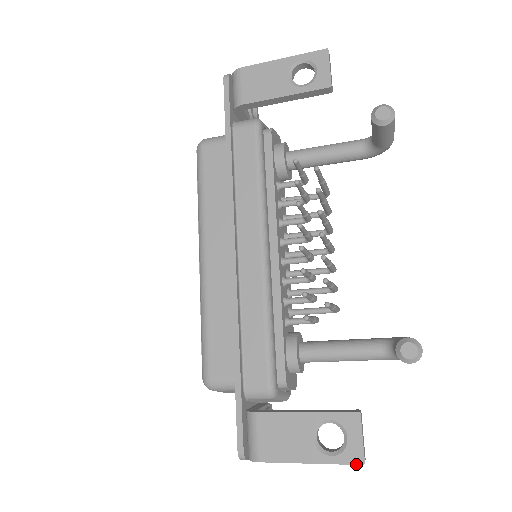
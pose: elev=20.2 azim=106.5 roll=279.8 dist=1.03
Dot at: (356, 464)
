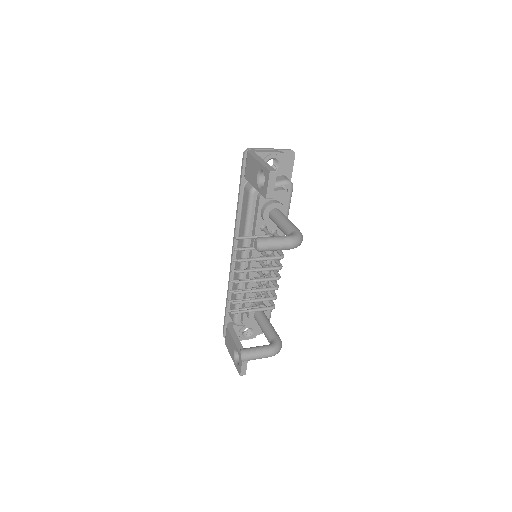
Dot at: (239, 373)
